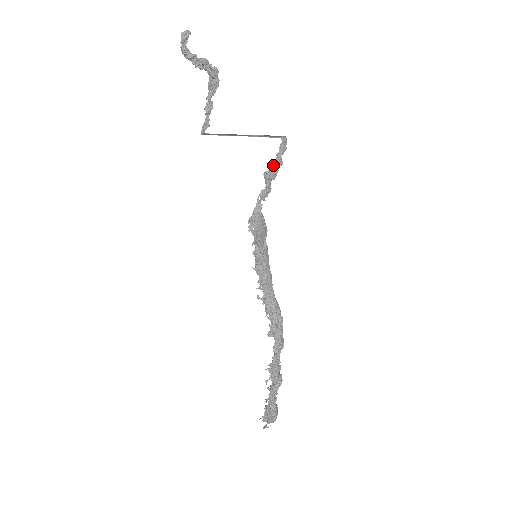
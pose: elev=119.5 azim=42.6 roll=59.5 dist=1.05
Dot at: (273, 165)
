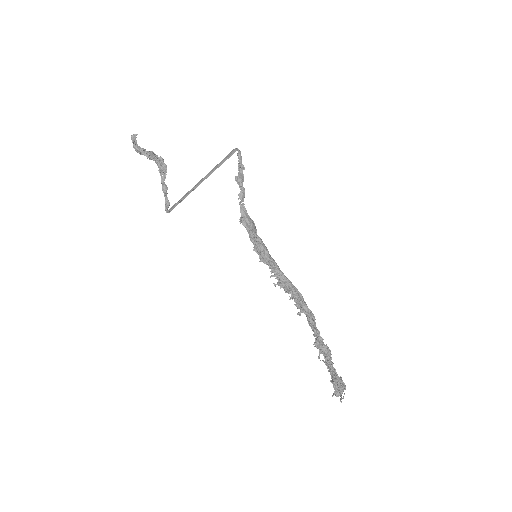
Dot at: (239, 172)
